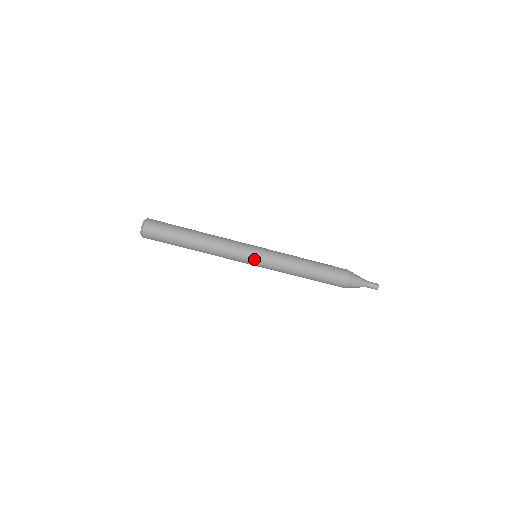
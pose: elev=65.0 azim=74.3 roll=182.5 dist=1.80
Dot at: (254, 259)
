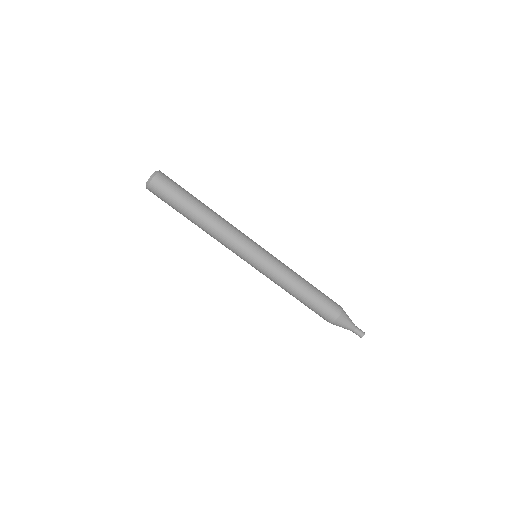
Dot at: (257, 253)
